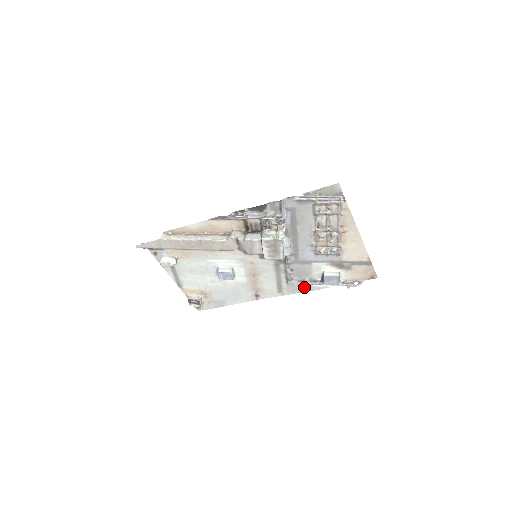
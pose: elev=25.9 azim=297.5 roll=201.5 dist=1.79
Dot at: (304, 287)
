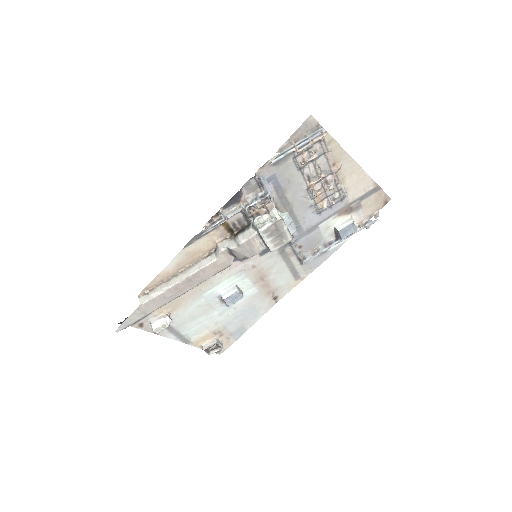
Dot at: (321, 257)
